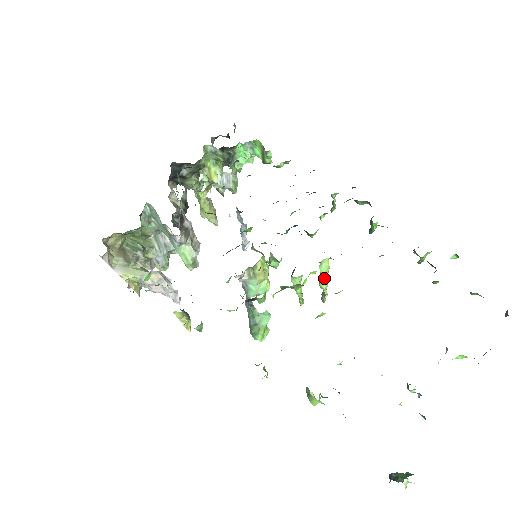
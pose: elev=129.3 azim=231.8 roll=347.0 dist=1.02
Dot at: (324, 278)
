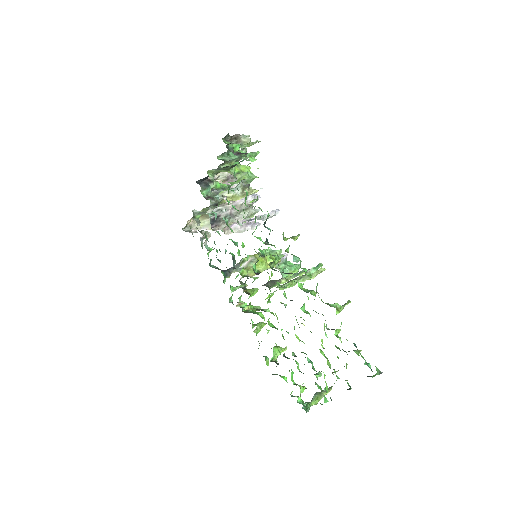
Dot at: (291, 286)
